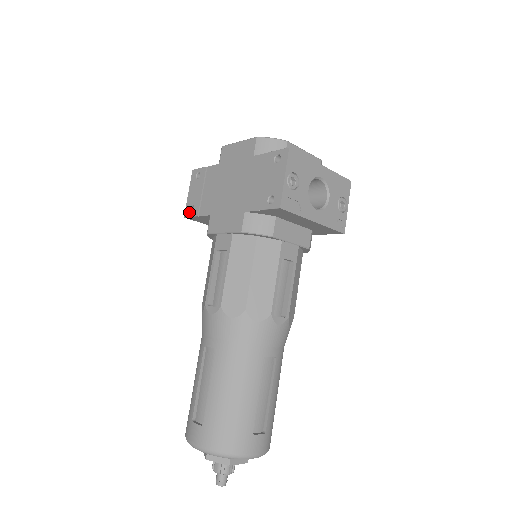
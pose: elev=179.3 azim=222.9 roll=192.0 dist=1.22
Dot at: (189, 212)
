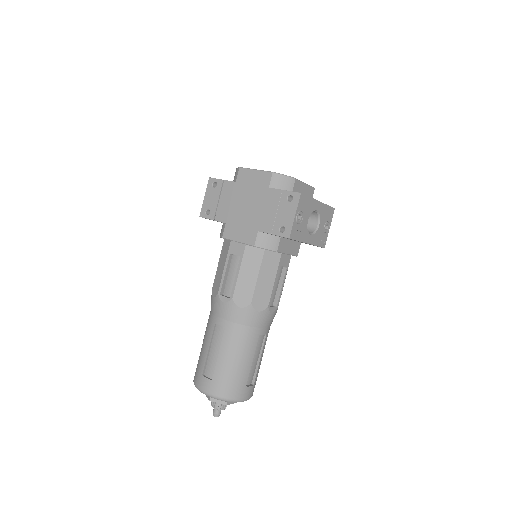
Dot at: (205, 214)
